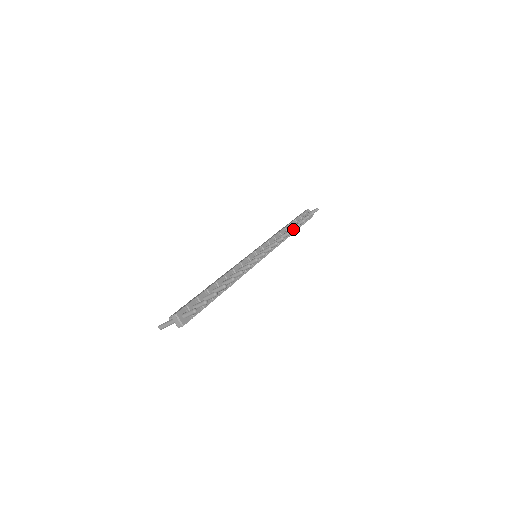
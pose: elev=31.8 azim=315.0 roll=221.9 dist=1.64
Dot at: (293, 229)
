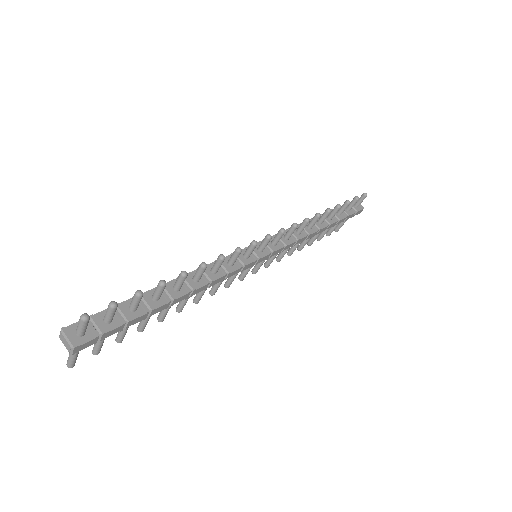
Dot at: (317, 215)
